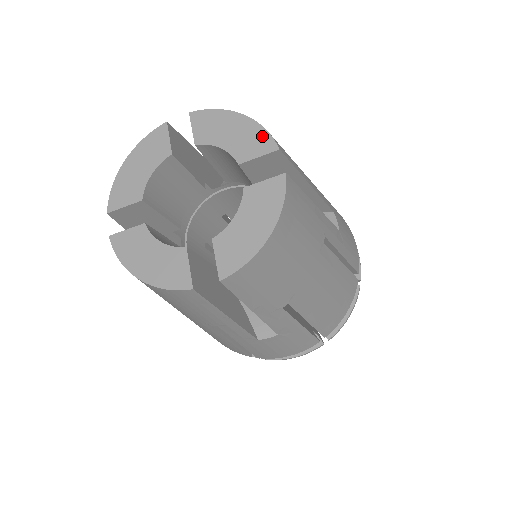
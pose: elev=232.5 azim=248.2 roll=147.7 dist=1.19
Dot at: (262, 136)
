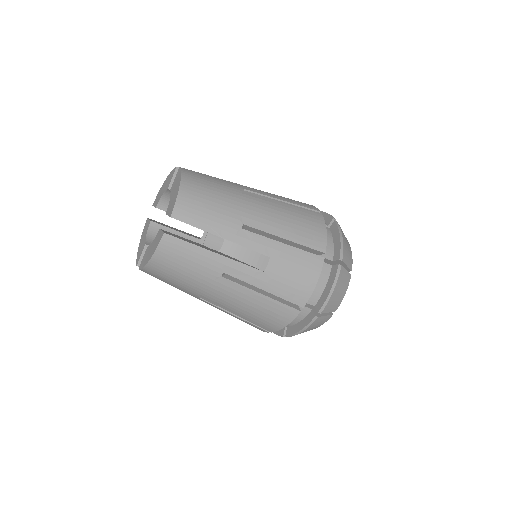
Dot at: (171, 173)
